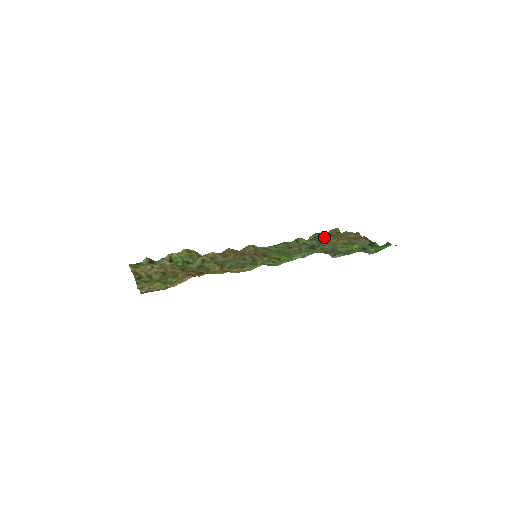
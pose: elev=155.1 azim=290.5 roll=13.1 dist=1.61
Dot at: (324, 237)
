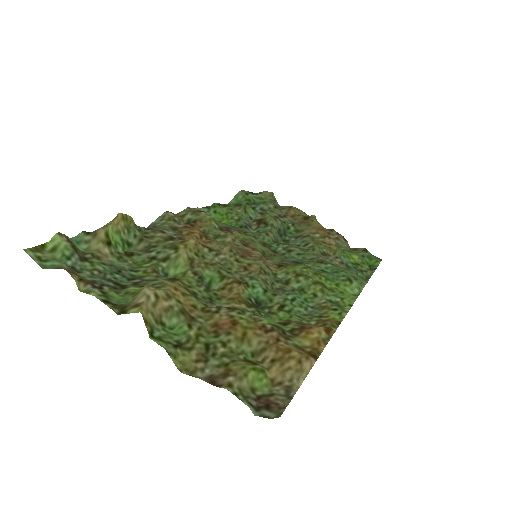
Dot at: (269, 208)
